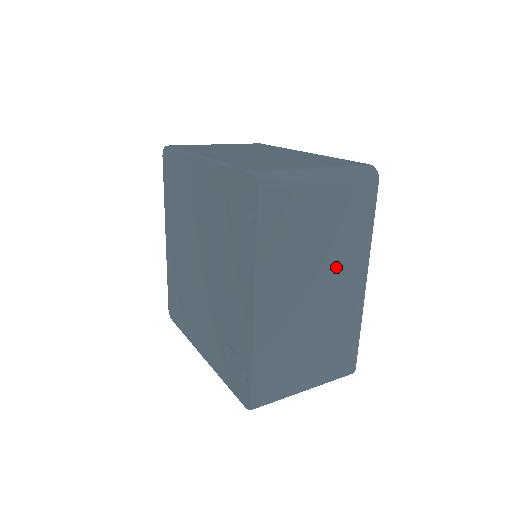
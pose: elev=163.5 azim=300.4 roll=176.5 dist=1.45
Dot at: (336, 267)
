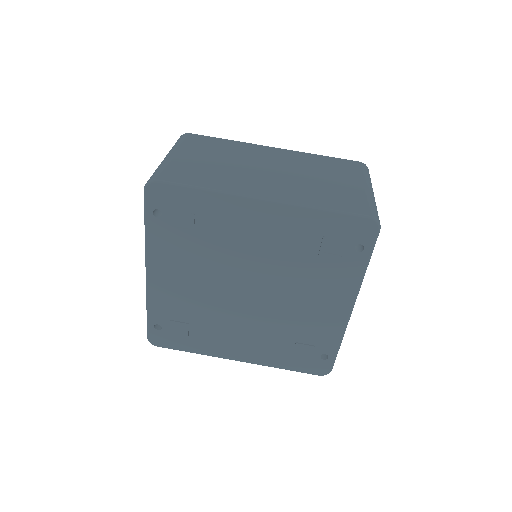
Dot at: occluded
